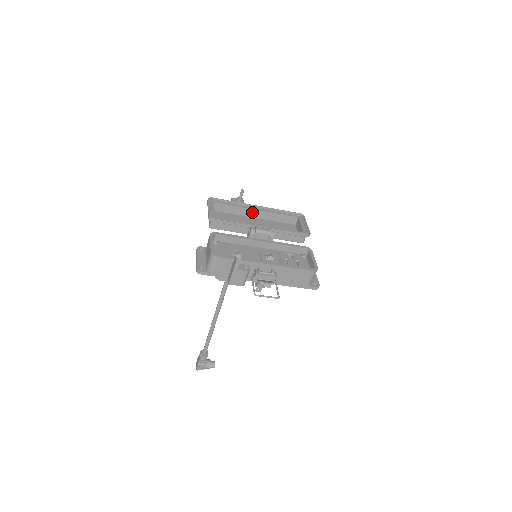
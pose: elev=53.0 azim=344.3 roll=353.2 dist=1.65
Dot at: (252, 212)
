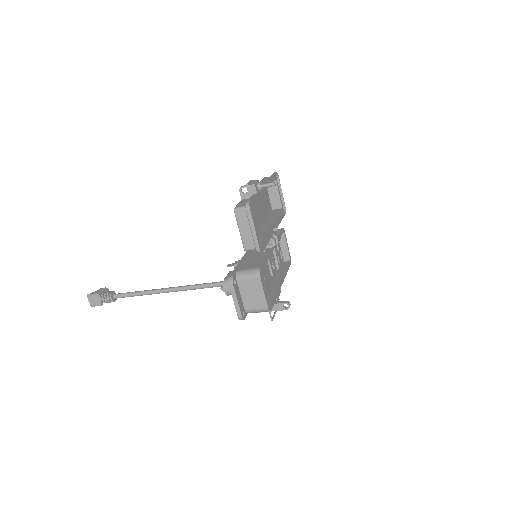
Dot at: occluded
